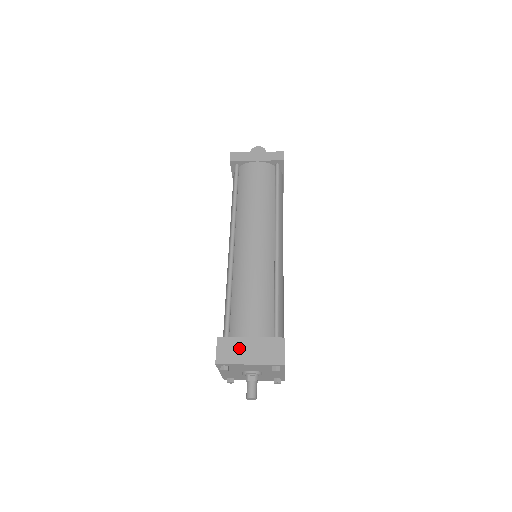
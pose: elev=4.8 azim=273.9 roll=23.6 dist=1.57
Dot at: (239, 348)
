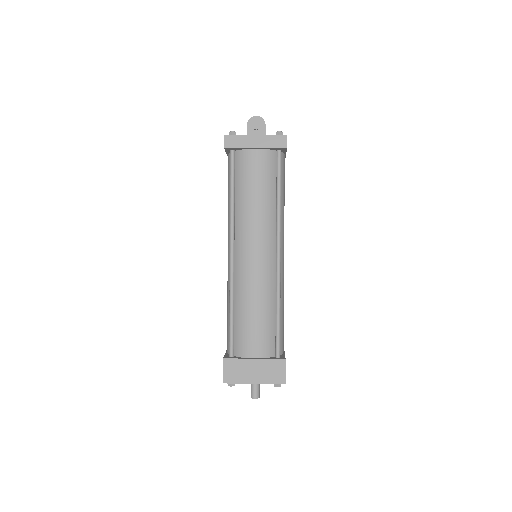
Dot at: (244, 369)
